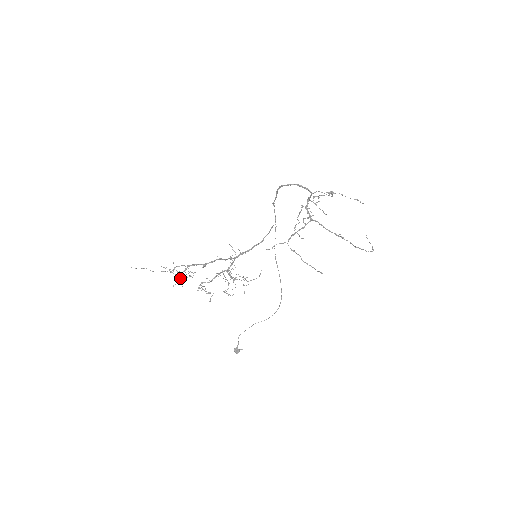
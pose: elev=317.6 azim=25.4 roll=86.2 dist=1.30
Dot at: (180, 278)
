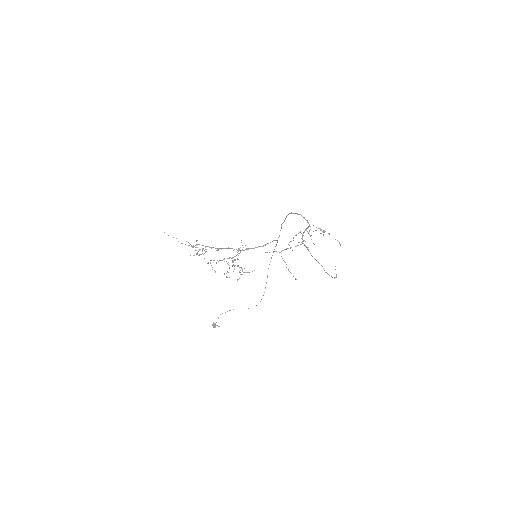
Dot at: (197, 252)
